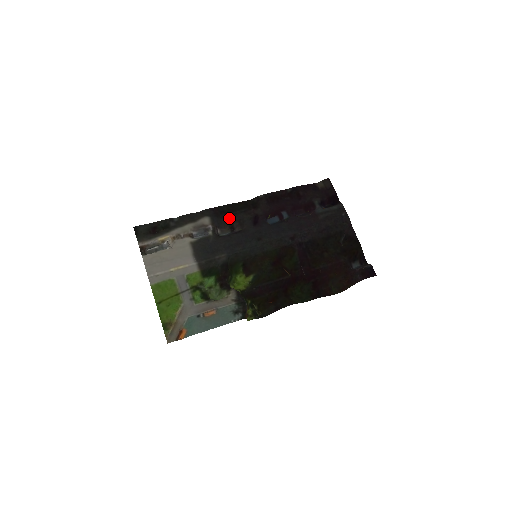
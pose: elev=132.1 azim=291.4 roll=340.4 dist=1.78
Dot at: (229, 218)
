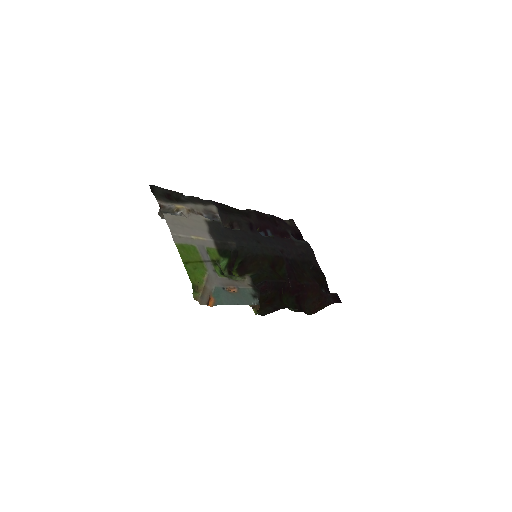
Dot at: (230, 216)
